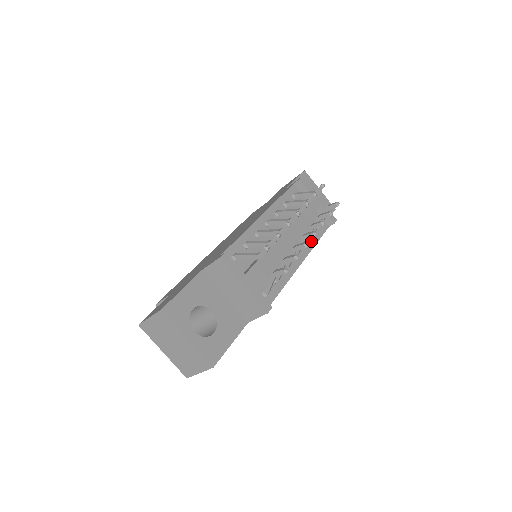
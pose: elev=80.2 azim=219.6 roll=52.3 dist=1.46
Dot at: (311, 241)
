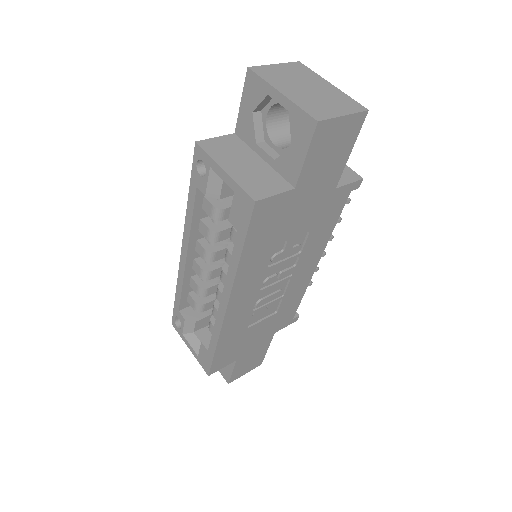
Dot at: occluded
